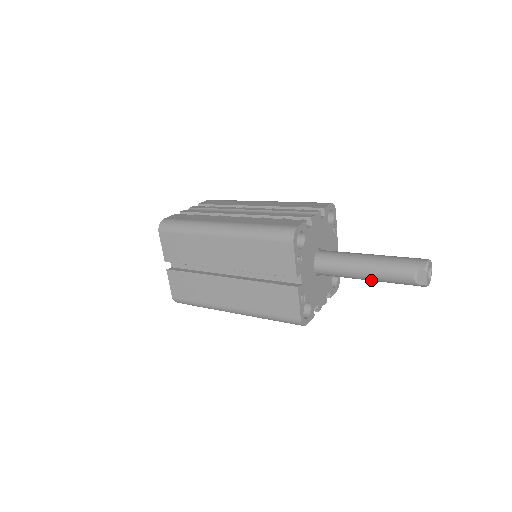
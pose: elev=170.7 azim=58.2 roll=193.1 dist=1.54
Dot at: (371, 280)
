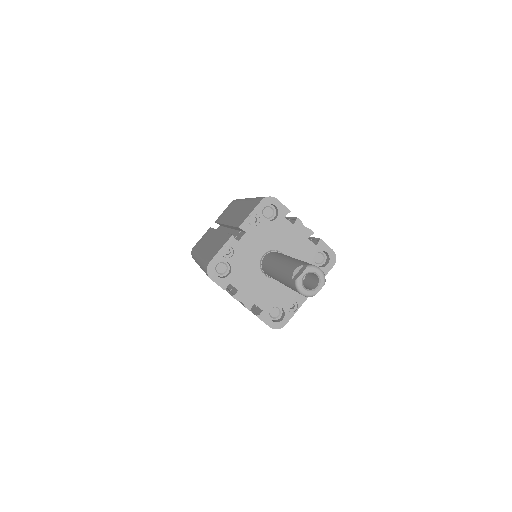
Dot at: (278, 275)
